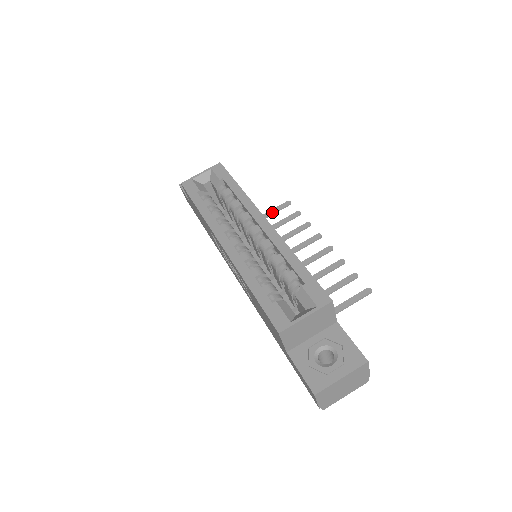
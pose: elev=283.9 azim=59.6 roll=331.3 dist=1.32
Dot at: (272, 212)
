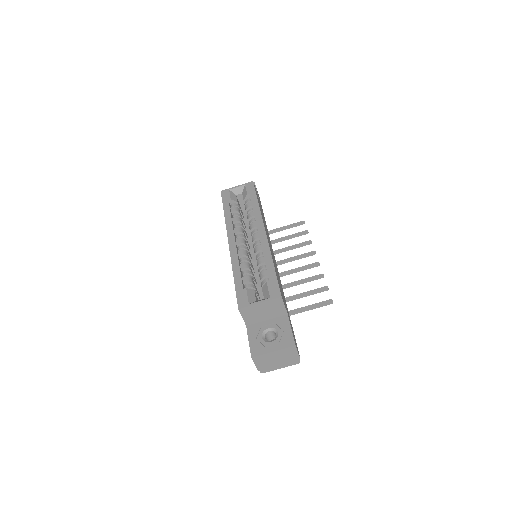
Dot at: (288, 227)
